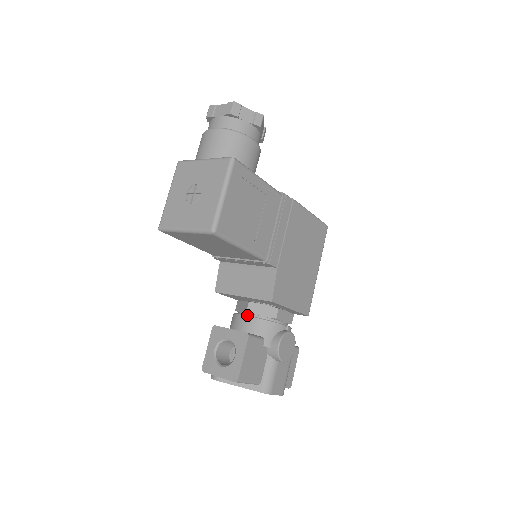
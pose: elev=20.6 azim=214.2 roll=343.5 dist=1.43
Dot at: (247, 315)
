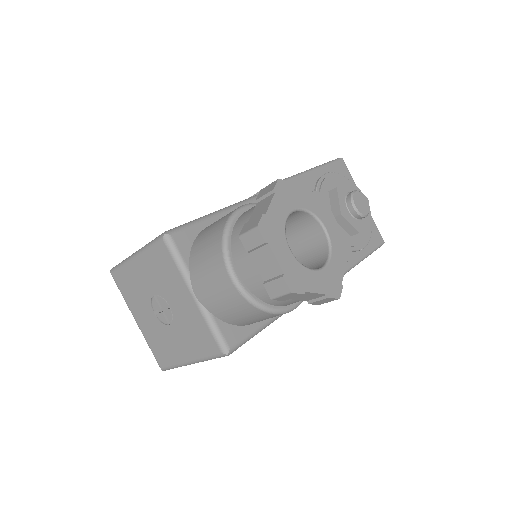
Dot at: occluded
